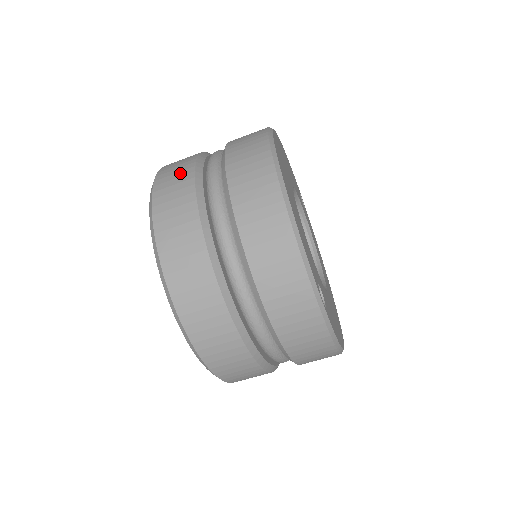
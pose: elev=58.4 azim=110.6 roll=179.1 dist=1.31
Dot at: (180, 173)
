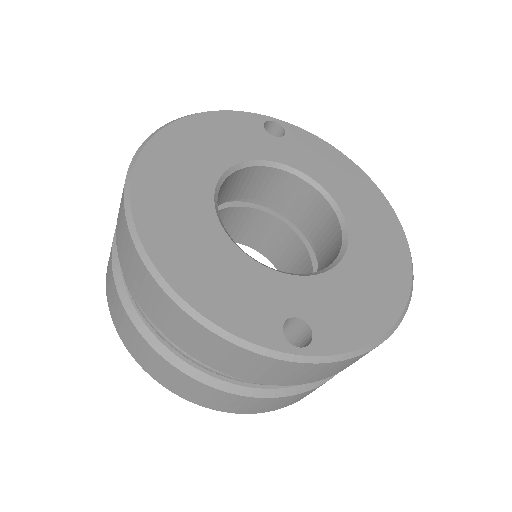
Dot at: (109, 273)
